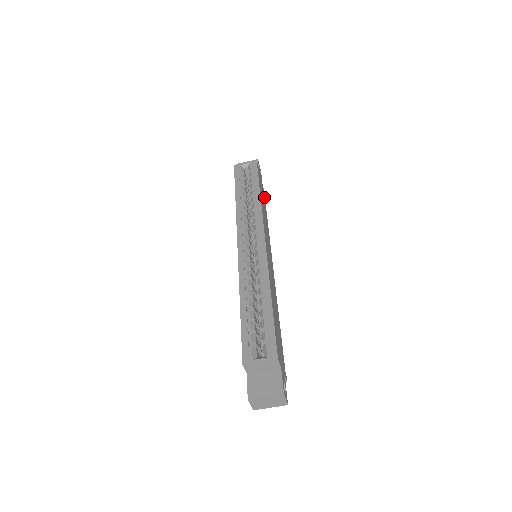
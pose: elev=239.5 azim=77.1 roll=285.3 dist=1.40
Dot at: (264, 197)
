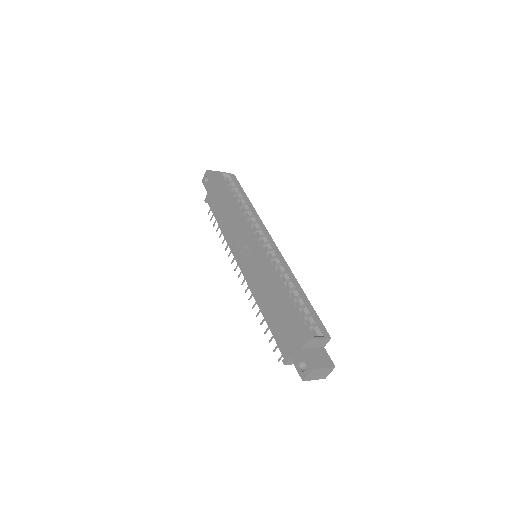
Dot at: occluded
